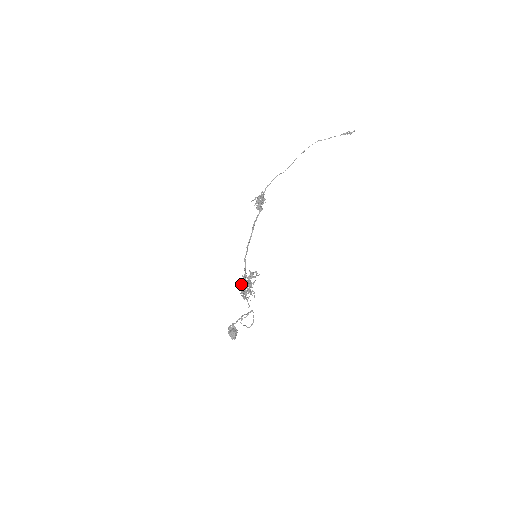
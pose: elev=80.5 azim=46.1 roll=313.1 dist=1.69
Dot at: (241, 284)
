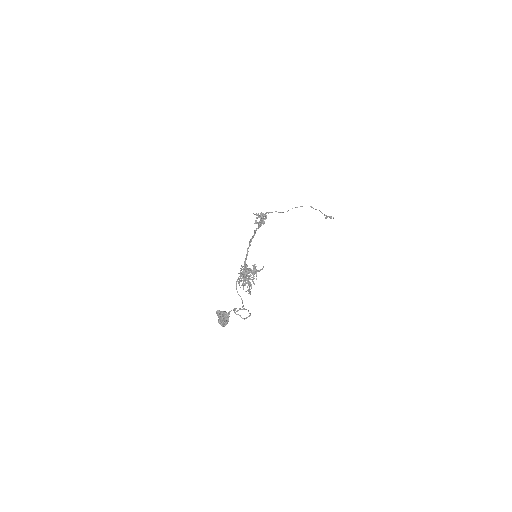
Dot at: occluded
